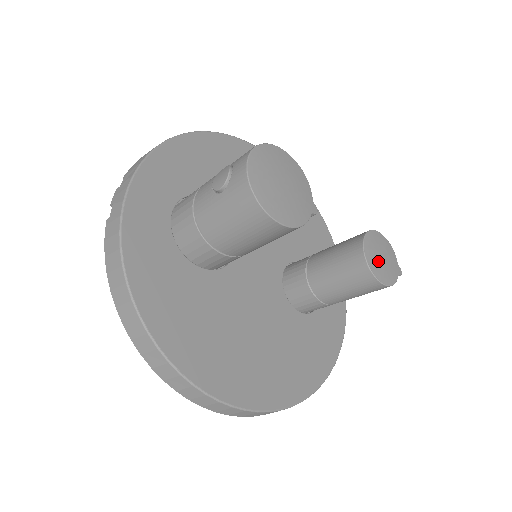
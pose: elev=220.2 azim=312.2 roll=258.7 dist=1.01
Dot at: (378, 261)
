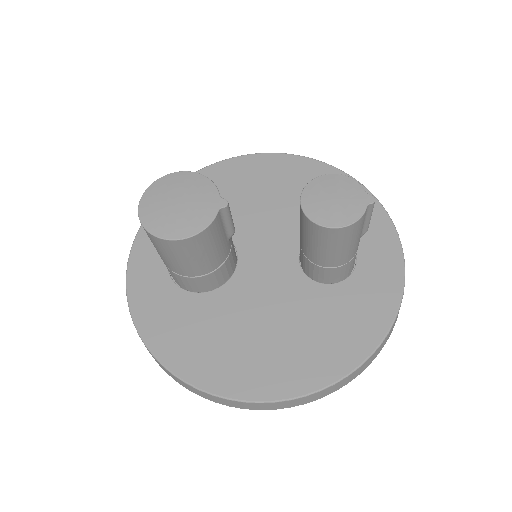
Dot at: (325, 207)
